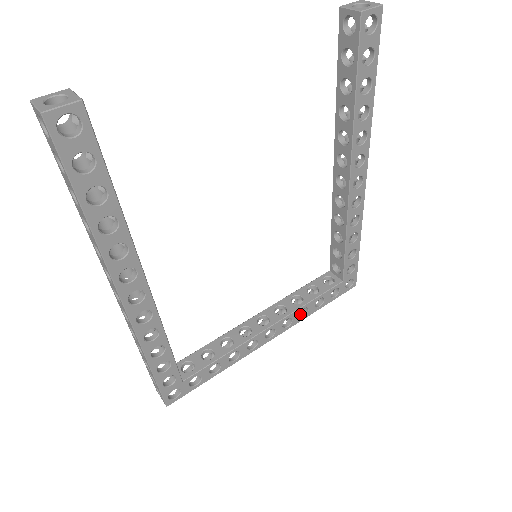
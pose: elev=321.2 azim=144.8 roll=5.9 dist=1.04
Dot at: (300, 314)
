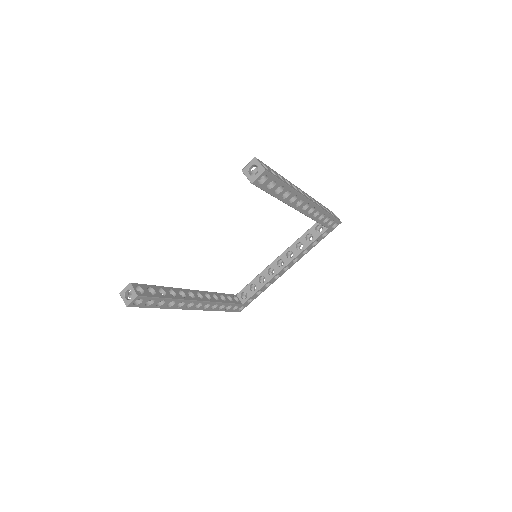
Dot at: (304, 251)
